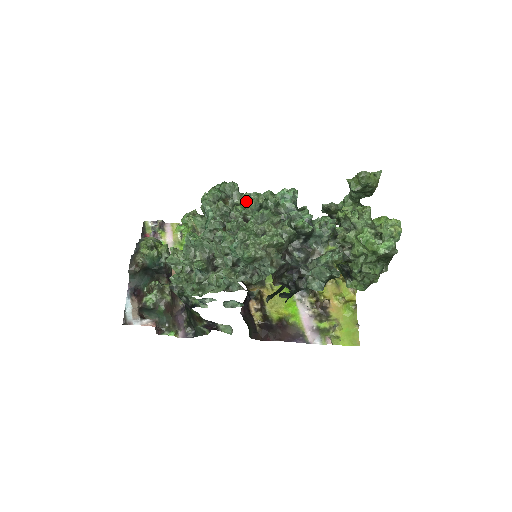
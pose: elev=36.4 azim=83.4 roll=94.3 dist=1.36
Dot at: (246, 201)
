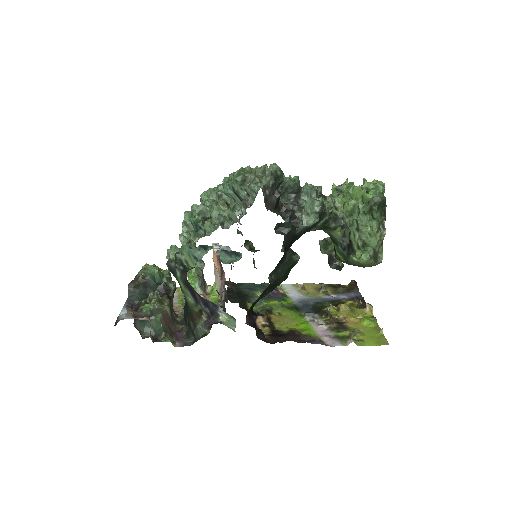
Dot at: occluded
